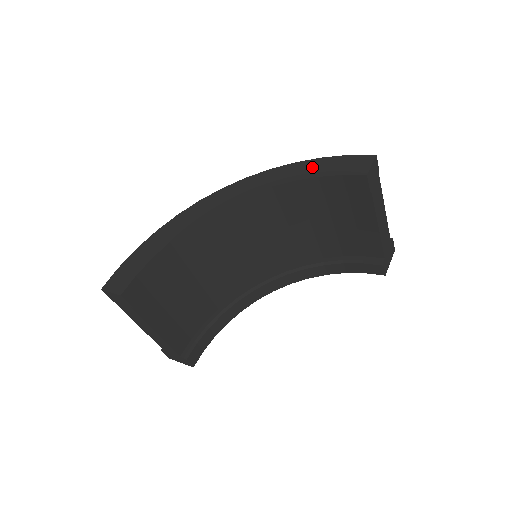
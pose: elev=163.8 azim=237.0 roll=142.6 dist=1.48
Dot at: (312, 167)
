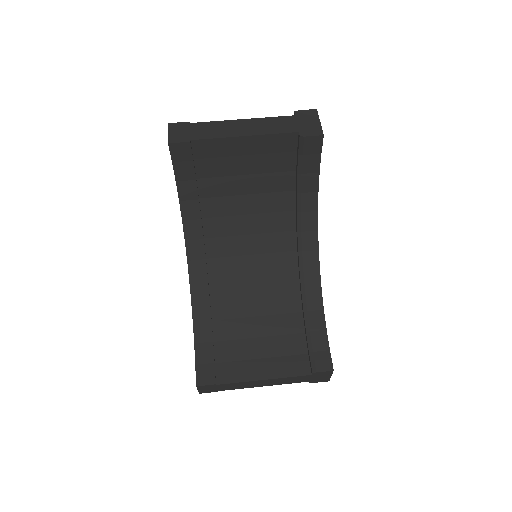
Dot at: occluded
